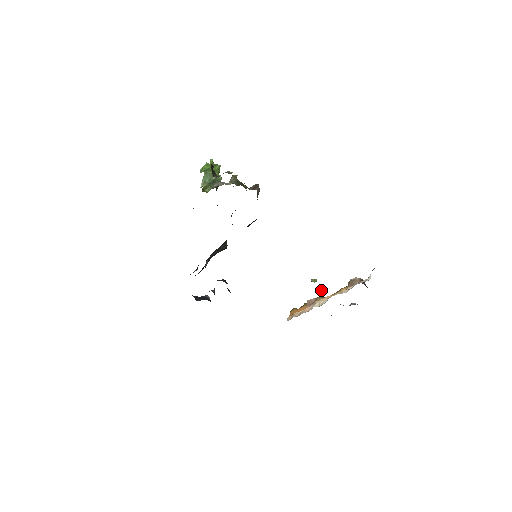
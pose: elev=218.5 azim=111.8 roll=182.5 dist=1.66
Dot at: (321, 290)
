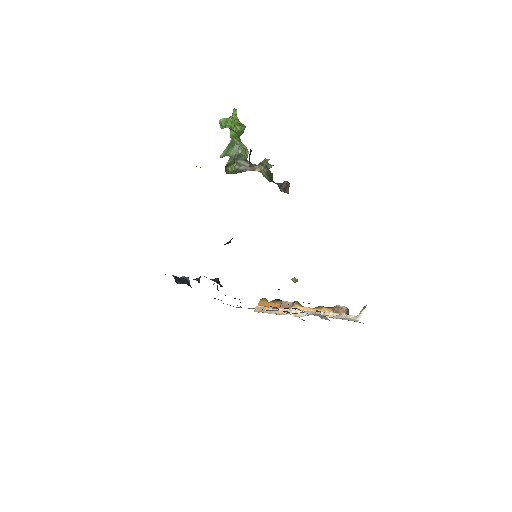
Dot at: occluded
